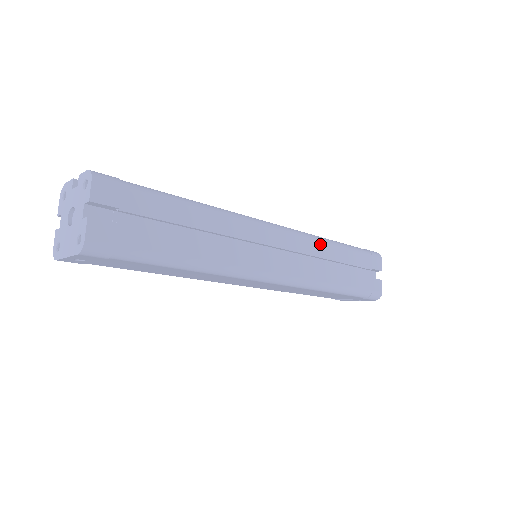
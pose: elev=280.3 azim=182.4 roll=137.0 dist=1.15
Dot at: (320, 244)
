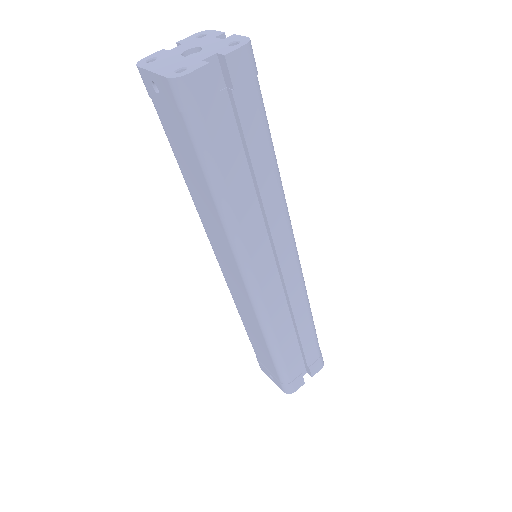
Dot at: (304, 304)
